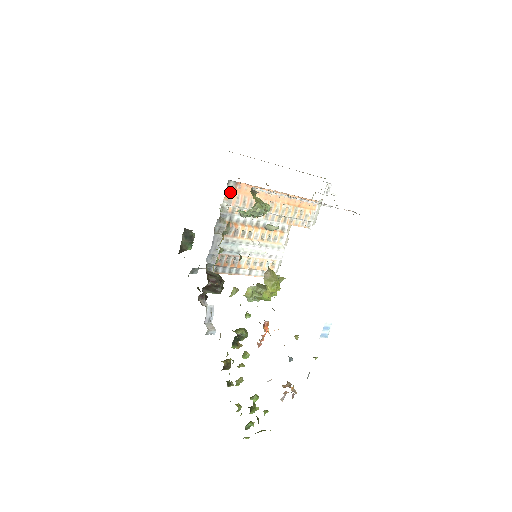
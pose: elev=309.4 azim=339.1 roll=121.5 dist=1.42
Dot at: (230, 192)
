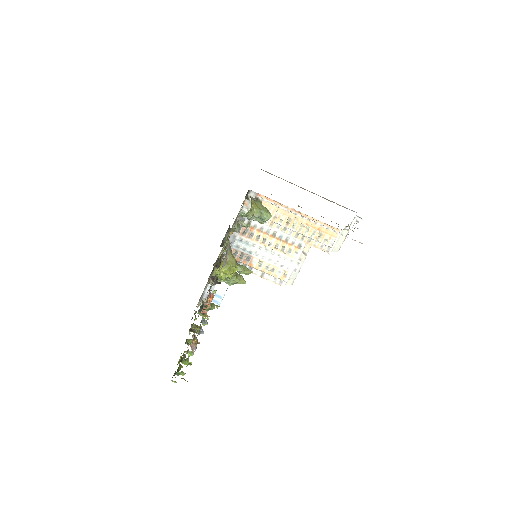
Dot at: (250, 200)
